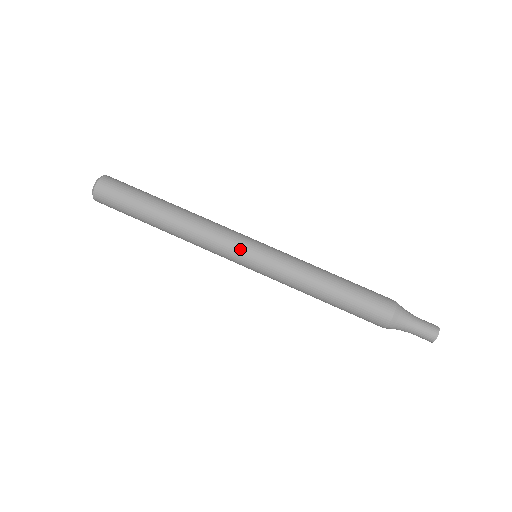
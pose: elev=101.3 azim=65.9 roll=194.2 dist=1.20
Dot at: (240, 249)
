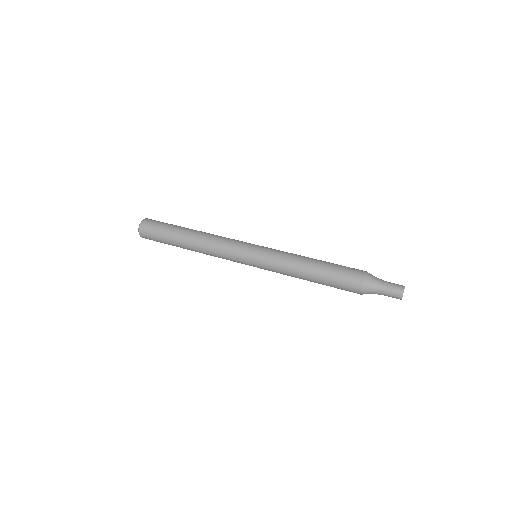
Dot at: (246, 243)
